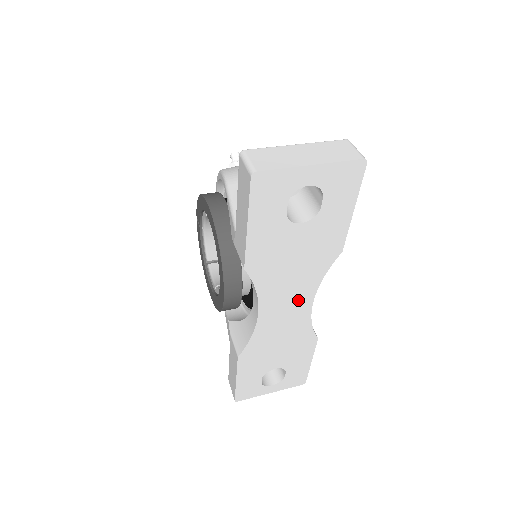
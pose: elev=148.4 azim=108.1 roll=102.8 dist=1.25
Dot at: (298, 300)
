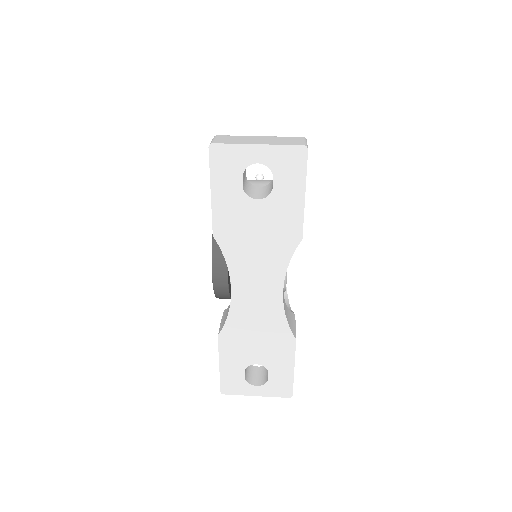
Dot at: (268, 284)
